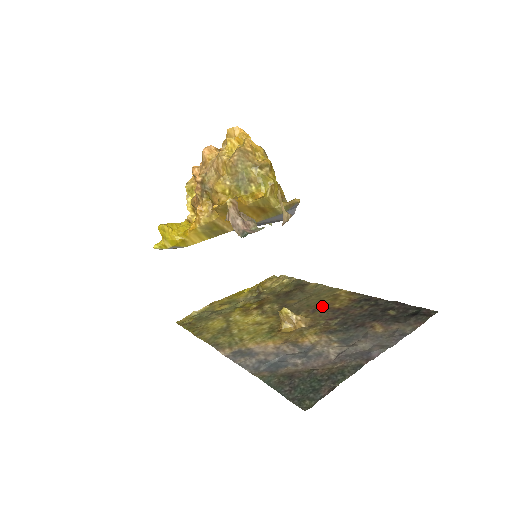
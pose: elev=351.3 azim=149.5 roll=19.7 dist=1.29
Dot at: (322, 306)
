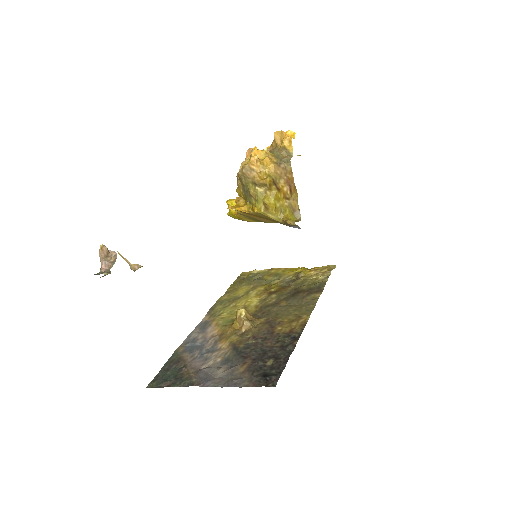
Dot at: (276, 322)
